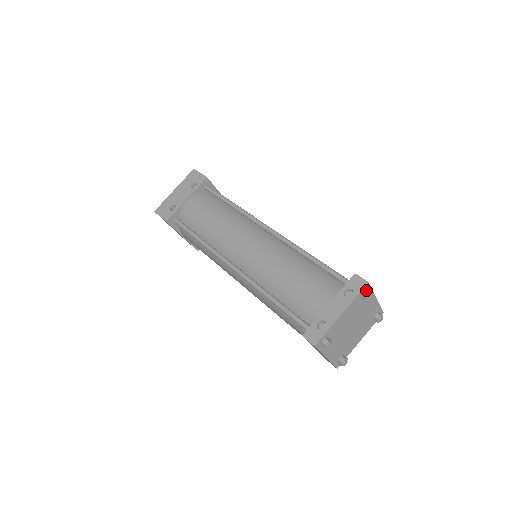
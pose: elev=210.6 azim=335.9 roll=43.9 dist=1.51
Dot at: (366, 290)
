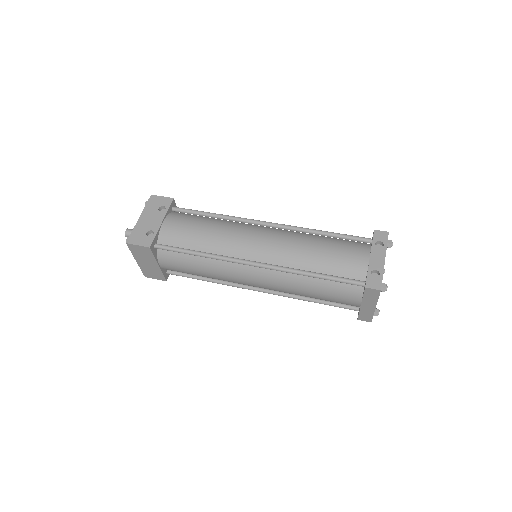
Dot at: occluded
